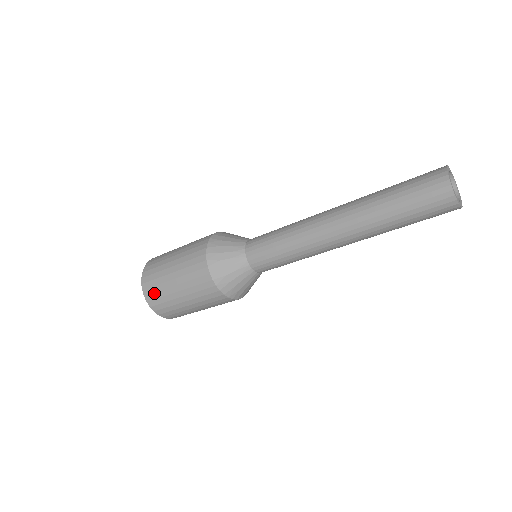
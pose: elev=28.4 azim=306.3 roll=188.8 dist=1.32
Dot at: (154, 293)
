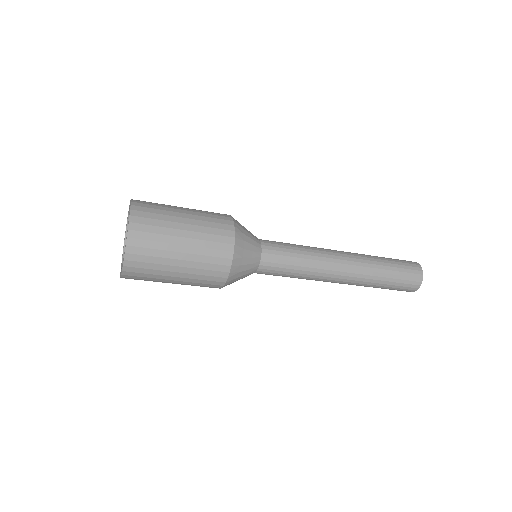
Dot at: (140, 273)
